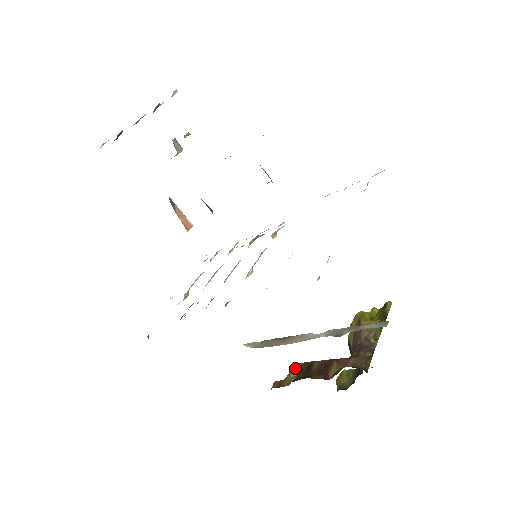
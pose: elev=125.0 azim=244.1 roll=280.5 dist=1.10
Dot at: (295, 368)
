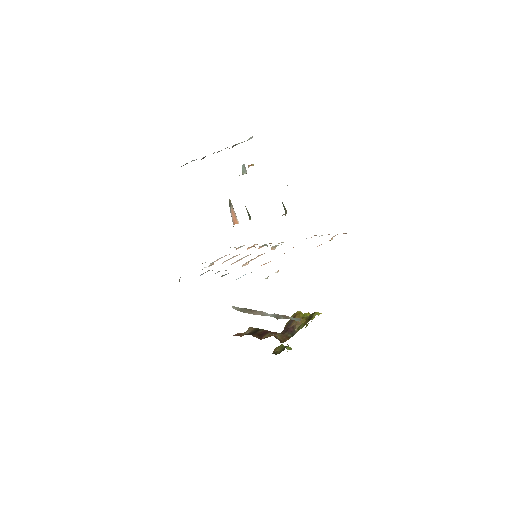
Dot at: (251, 329)
